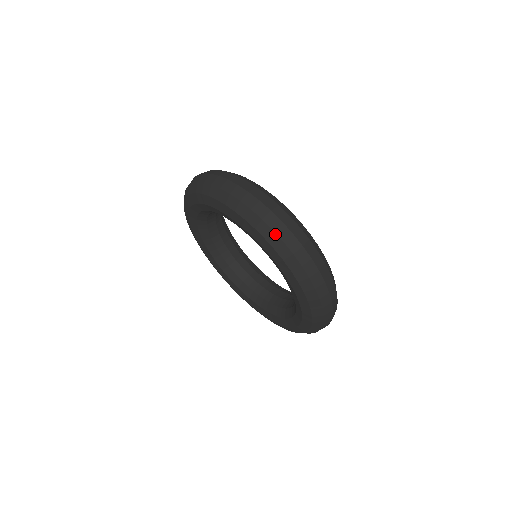
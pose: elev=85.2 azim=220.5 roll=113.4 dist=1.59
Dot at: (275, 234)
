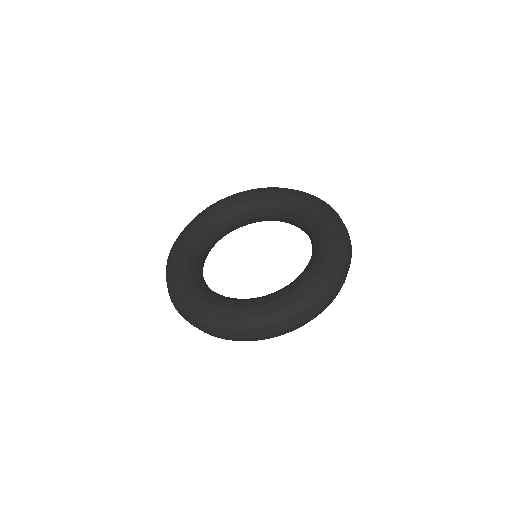
Dot at: (319, 198)
